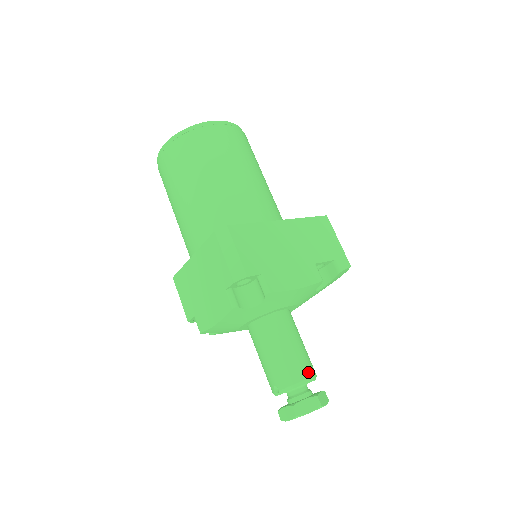
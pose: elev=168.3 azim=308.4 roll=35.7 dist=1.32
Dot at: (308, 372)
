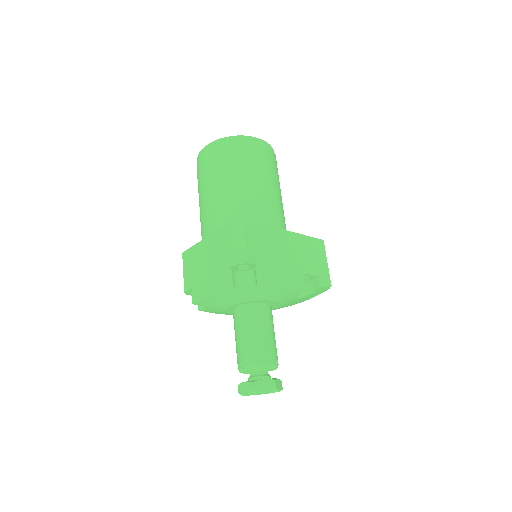
Dot at: (273, 359)
